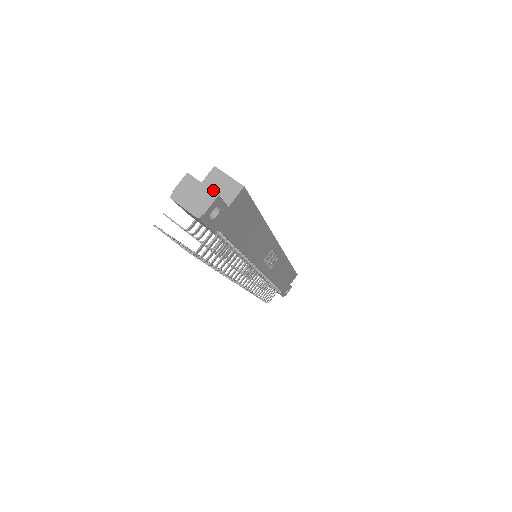
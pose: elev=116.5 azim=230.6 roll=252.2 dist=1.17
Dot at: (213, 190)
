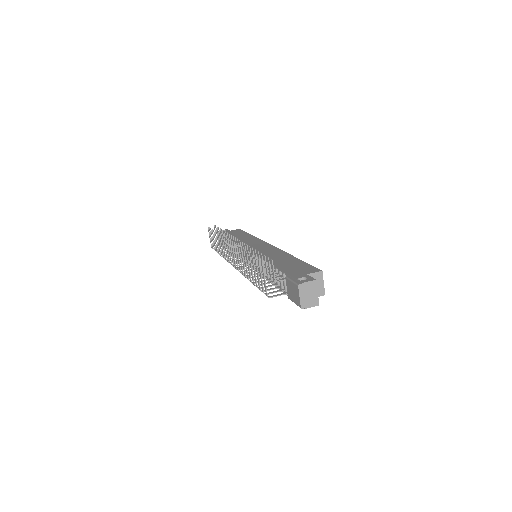
Dot at: occluded
